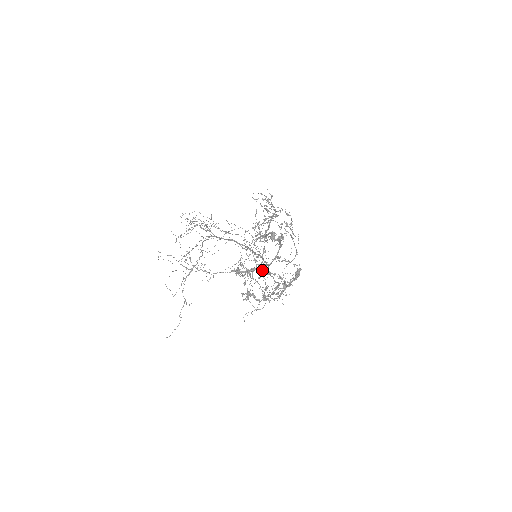
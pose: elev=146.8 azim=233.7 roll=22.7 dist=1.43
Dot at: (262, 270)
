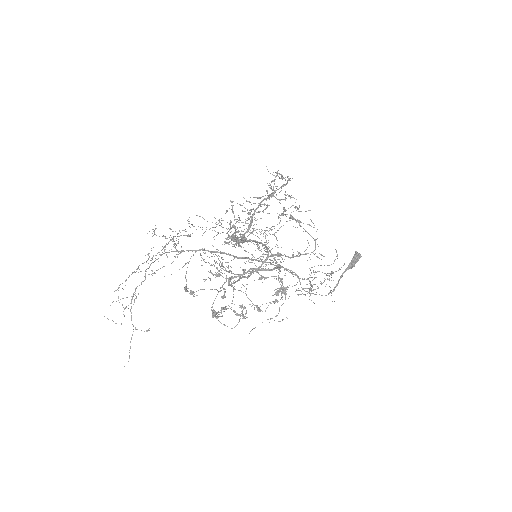
Dot at: (280, 268)
